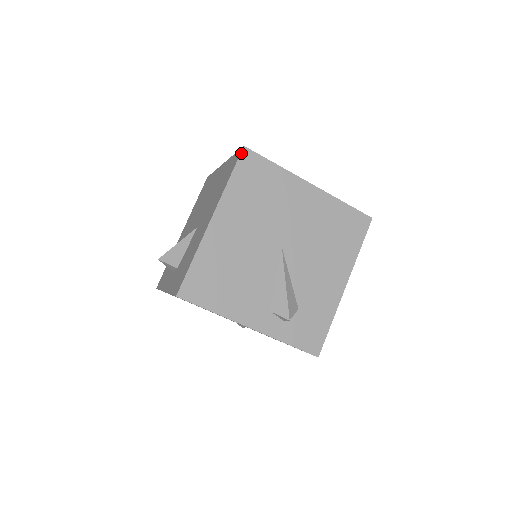
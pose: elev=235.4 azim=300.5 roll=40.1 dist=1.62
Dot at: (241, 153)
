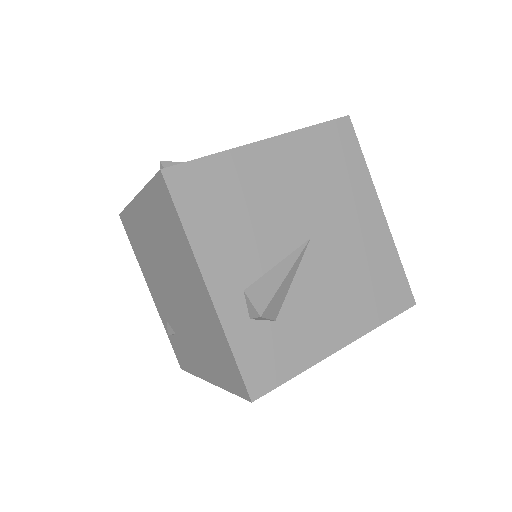
Dot at: (342, 117)
